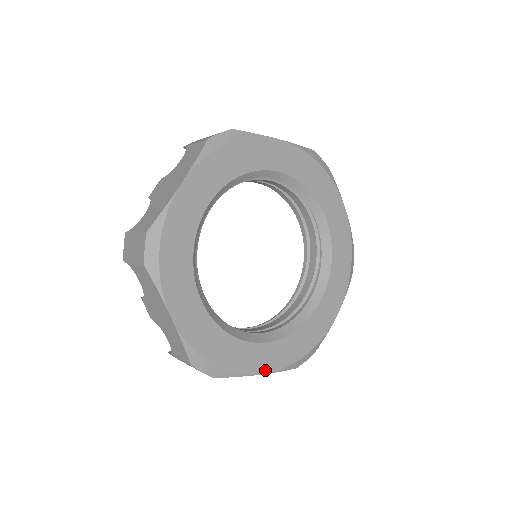
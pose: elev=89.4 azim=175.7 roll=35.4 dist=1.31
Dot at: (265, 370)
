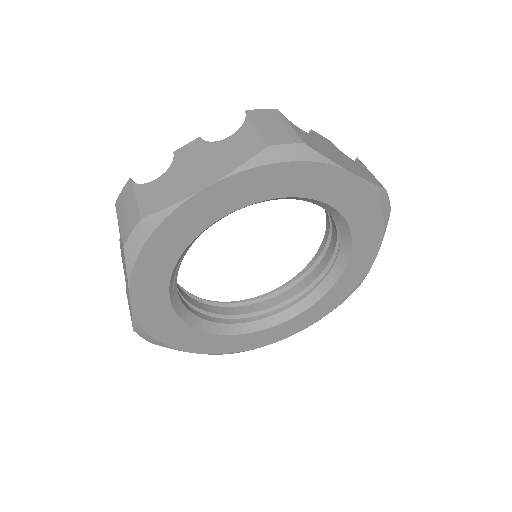
Dot at: (203, 351)
